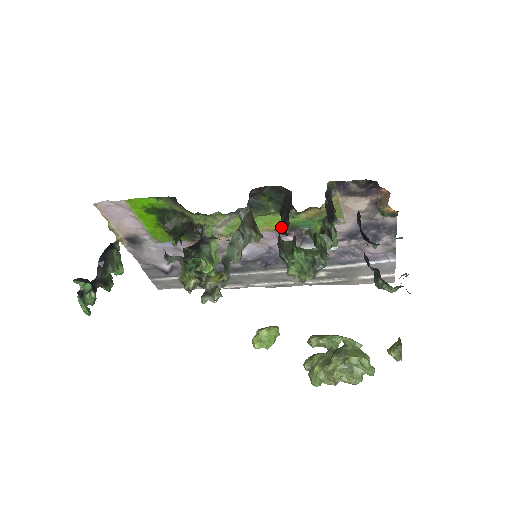
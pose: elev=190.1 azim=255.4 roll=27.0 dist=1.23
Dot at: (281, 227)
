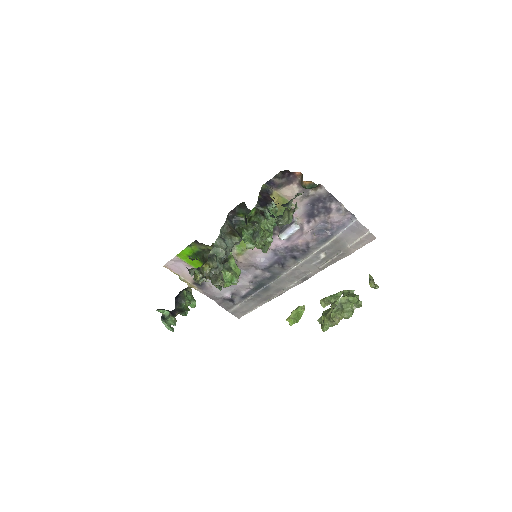
Dot at: occluded
